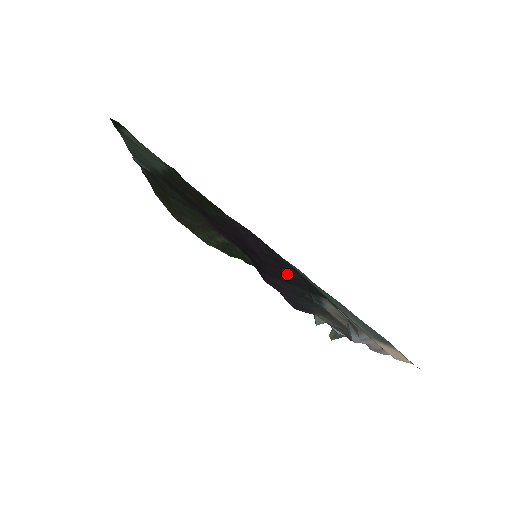
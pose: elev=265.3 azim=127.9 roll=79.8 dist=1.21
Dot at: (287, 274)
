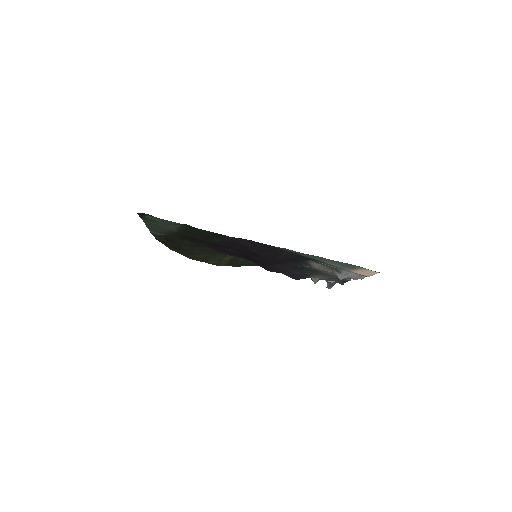
Dot at: (280, 256)
